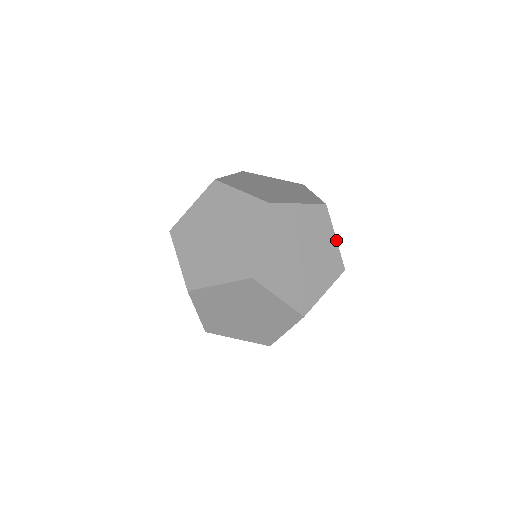
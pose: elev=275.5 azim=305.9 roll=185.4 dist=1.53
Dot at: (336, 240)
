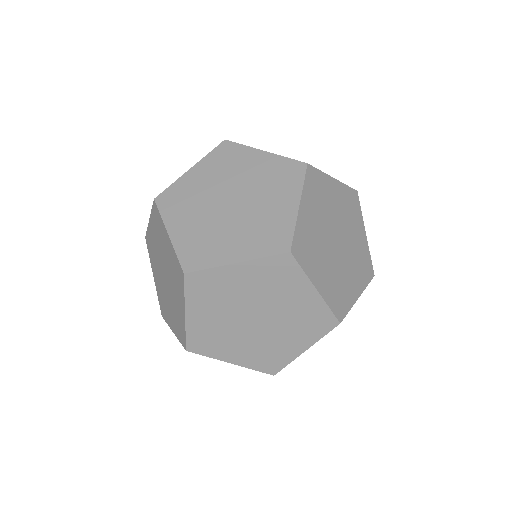
Dot at: (318, 292)
